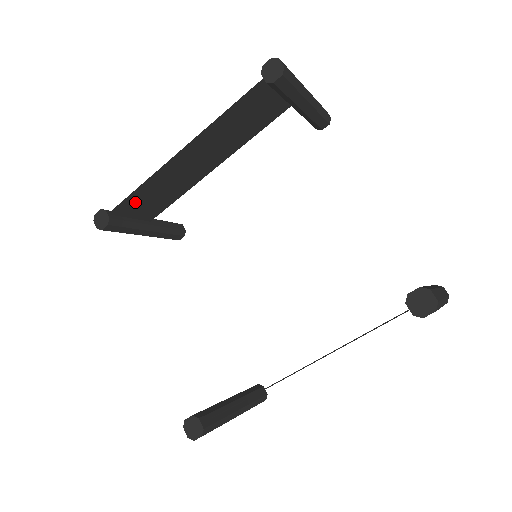
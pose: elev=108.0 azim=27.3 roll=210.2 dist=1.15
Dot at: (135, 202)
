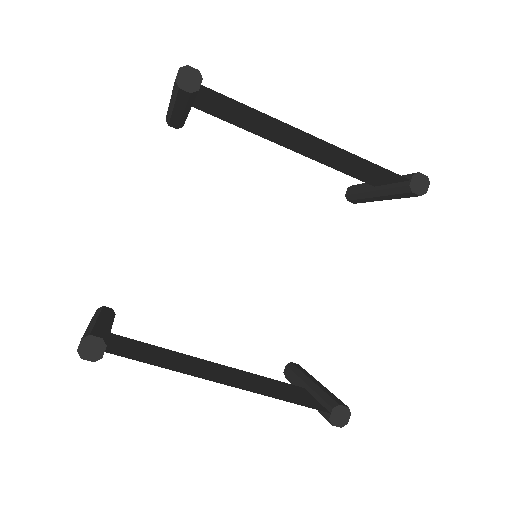
Dot at: (226, 103)
